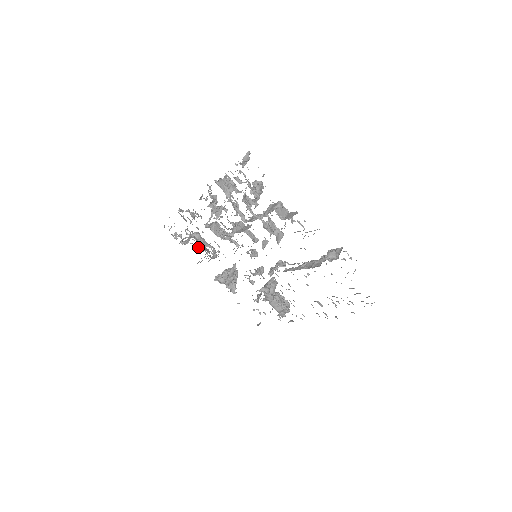
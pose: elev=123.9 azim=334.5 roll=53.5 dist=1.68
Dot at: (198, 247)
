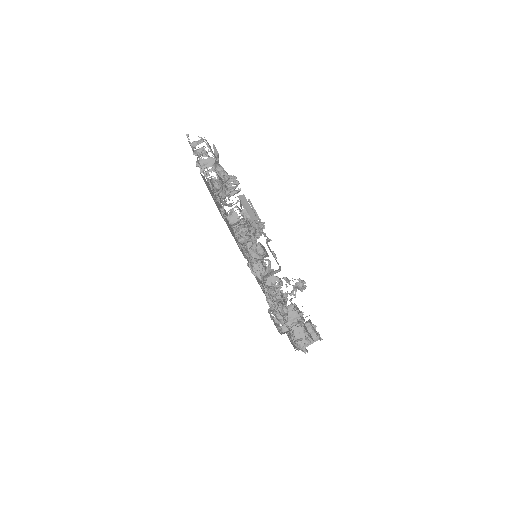
Dot at: occluded
